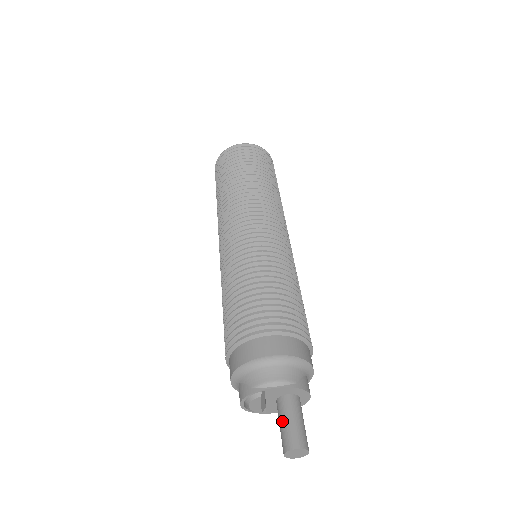
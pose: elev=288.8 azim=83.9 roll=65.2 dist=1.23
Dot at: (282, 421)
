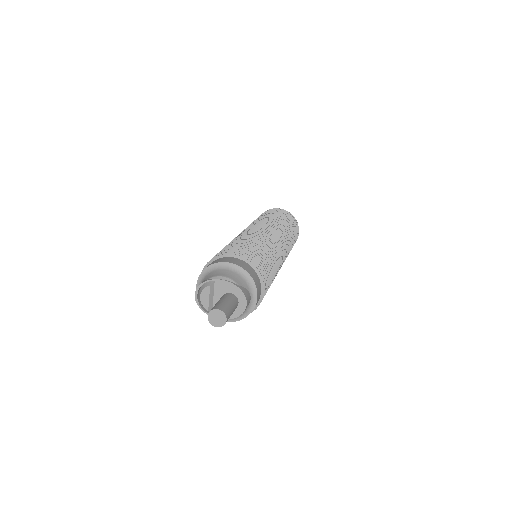
Dot at: (217, 302)
